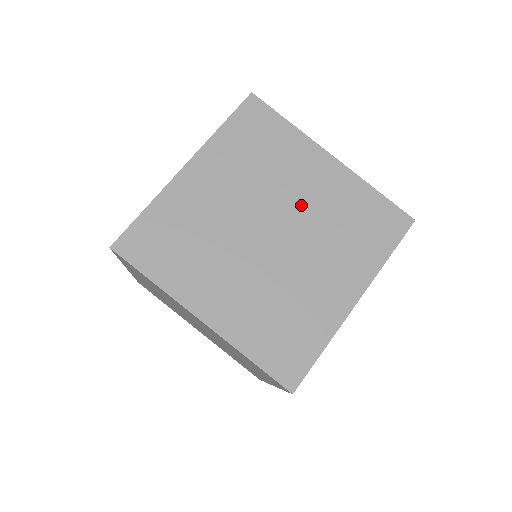
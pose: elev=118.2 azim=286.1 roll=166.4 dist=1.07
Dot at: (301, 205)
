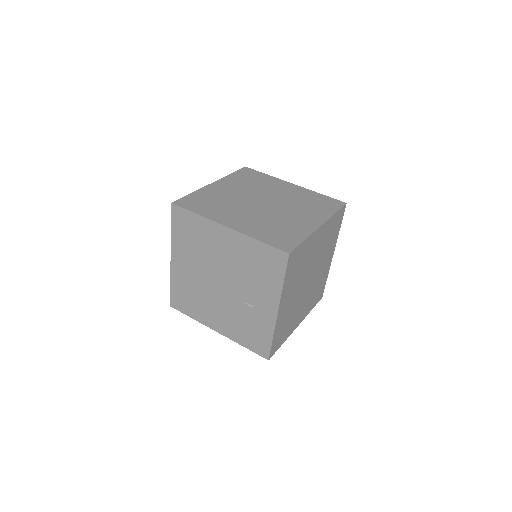
Dot at: (315, 258)
